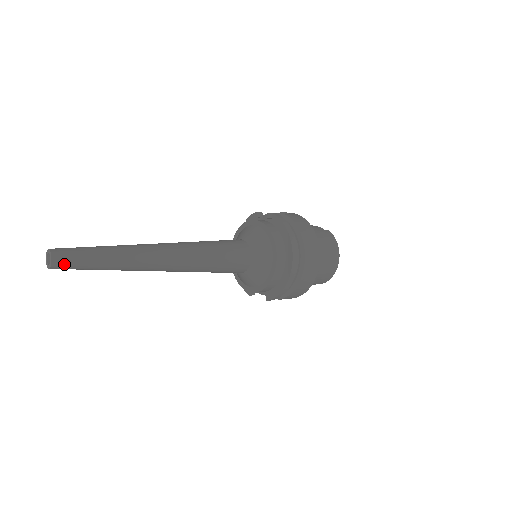
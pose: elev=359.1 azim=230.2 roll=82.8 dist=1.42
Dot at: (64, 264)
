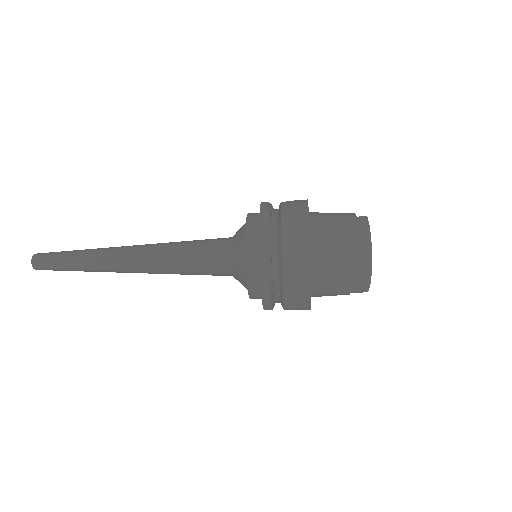
Dot at: (41, 266)
